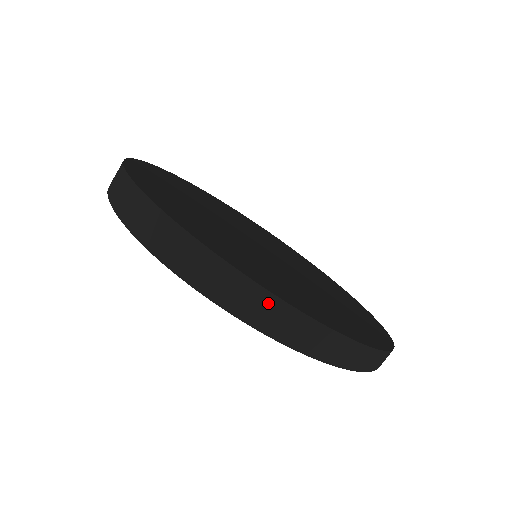
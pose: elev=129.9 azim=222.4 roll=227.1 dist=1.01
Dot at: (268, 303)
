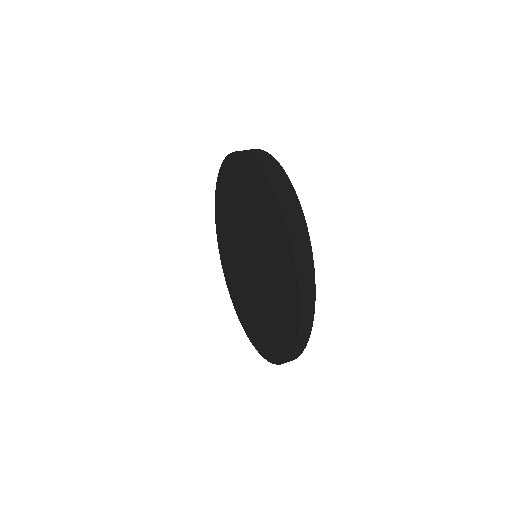
Dot at: (281, 175)
